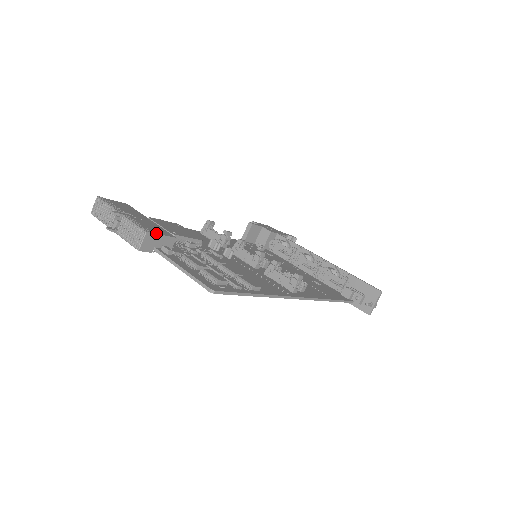
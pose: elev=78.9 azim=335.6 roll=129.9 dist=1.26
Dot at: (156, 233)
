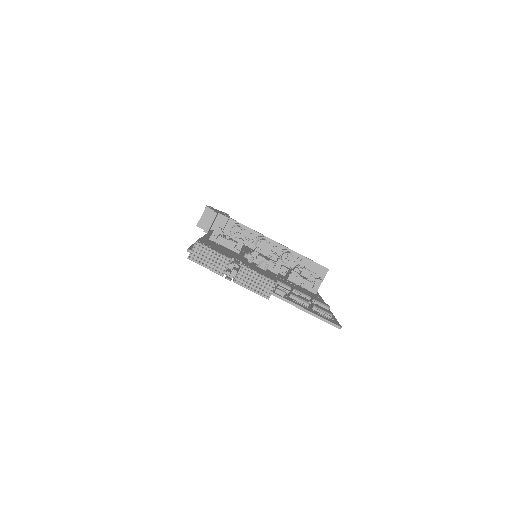
Dot at: (275, 280)
